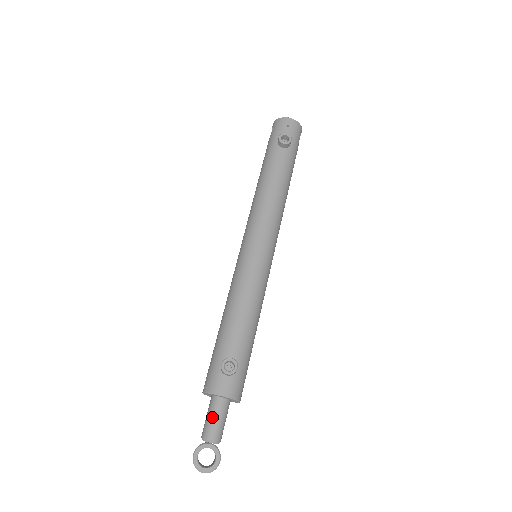
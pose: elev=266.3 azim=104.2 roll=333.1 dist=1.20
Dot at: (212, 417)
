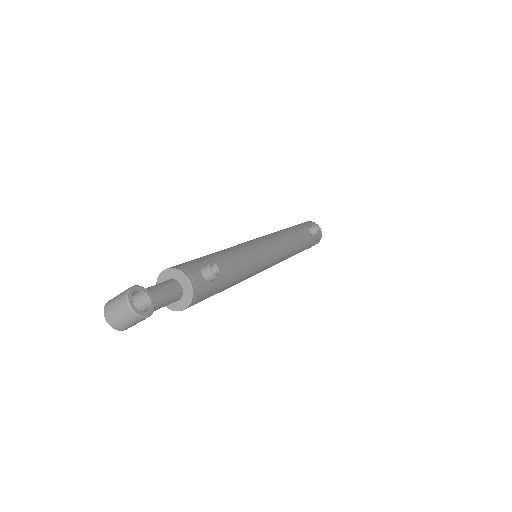
Dot at: (164, 287)
